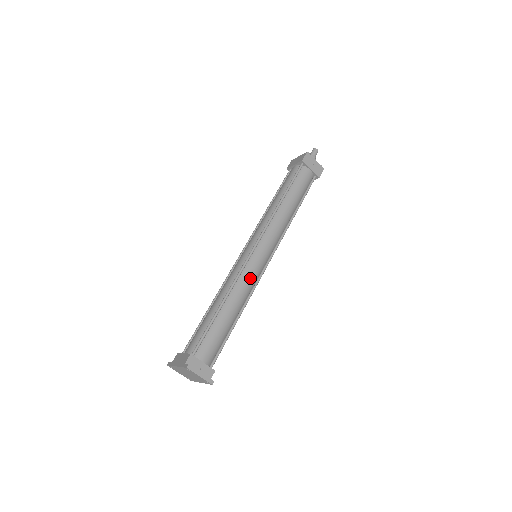
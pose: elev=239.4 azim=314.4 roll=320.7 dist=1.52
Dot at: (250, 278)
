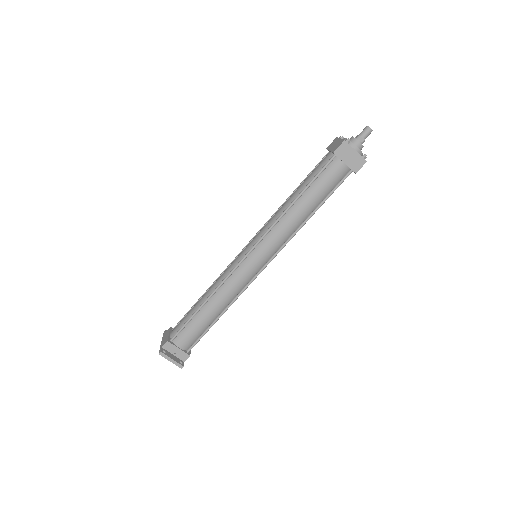
Dot at: (237, 283)
